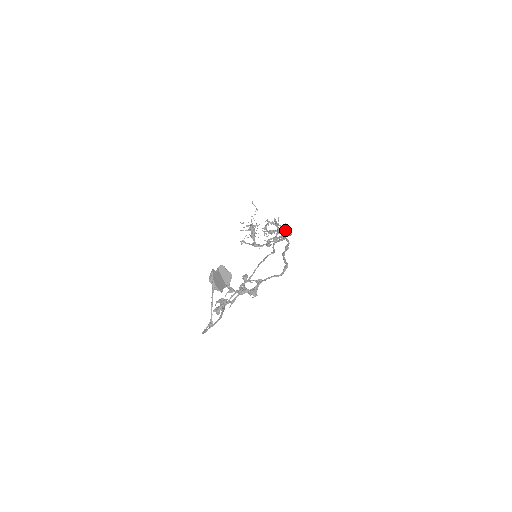
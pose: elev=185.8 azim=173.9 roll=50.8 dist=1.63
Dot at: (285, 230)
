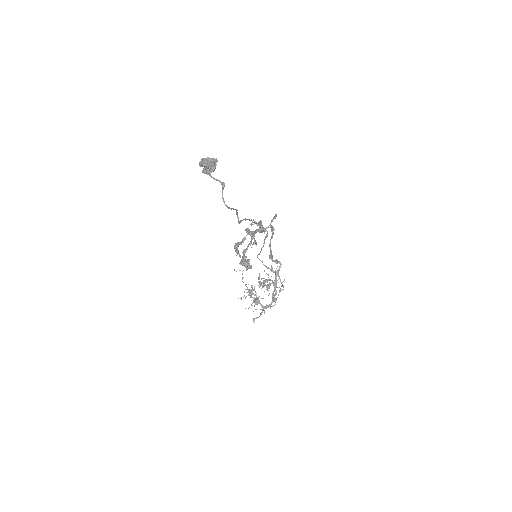
Dot at: occluded
